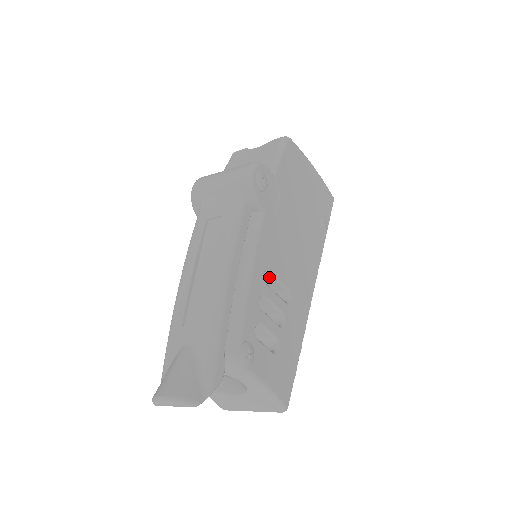
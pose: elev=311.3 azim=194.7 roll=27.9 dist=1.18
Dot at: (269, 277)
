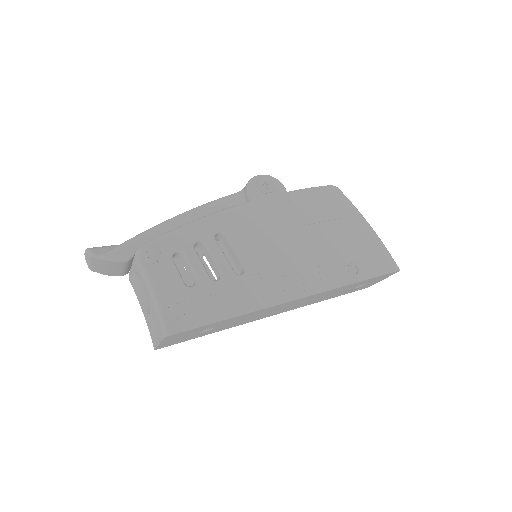
Dot at: (229, 245)
